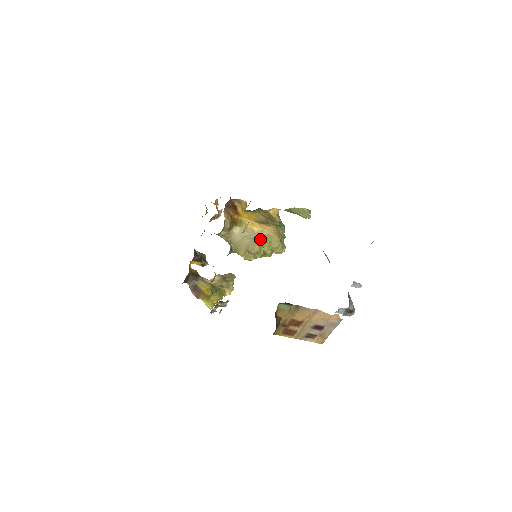
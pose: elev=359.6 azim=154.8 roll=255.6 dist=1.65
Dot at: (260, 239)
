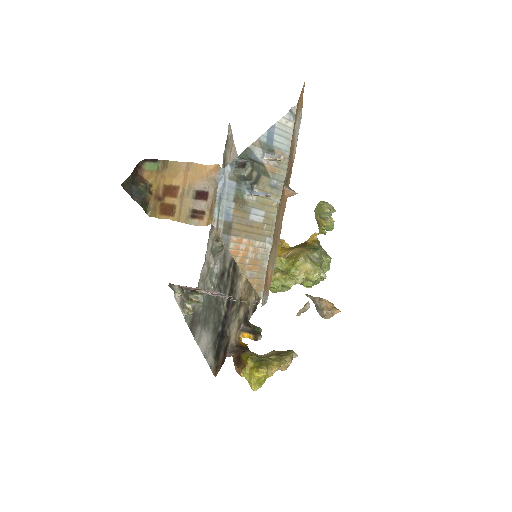
Dot at: occluded
